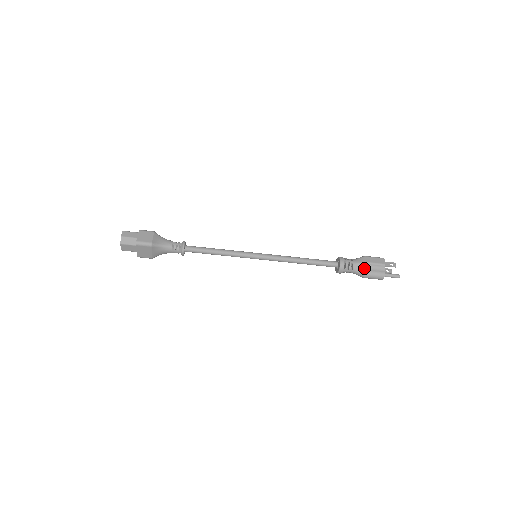
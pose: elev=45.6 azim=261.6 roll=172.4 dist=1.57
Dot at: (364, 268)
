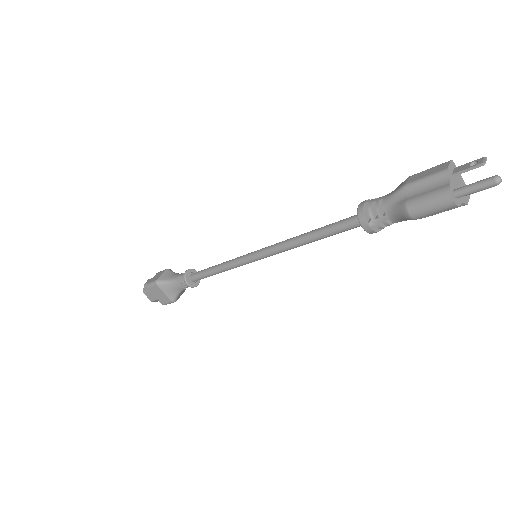
Dot at: (404, 198)
